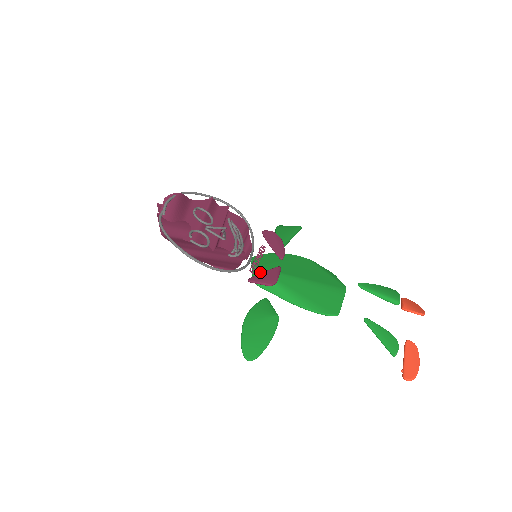
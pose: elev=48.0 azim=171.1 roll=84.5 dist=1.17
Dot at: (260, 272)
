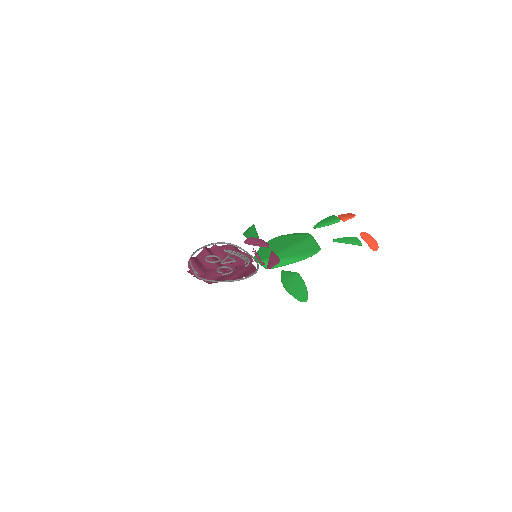
Dot at: (266, 262)
